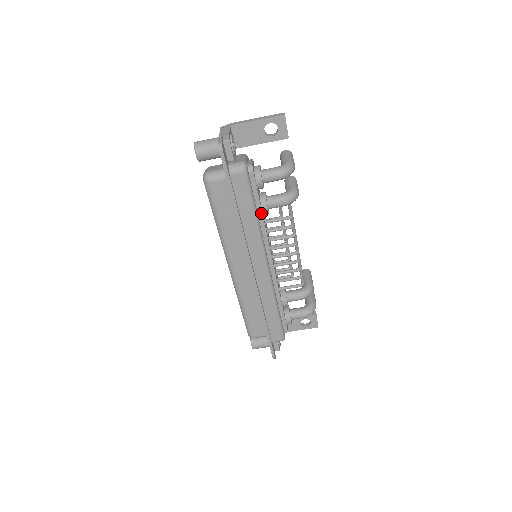
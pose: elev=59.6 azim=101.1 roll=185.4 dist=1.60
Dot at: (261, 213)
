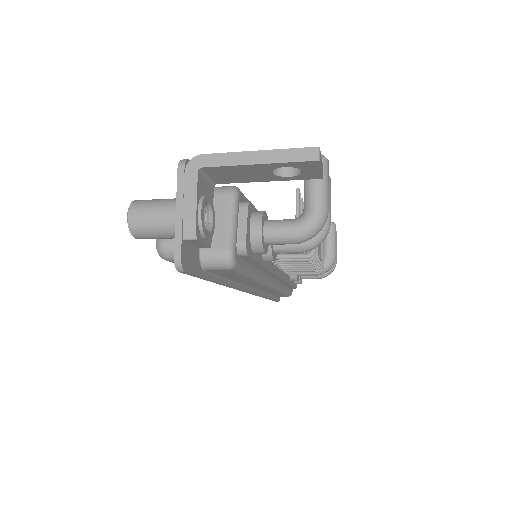
Dot at: (262, 266)
